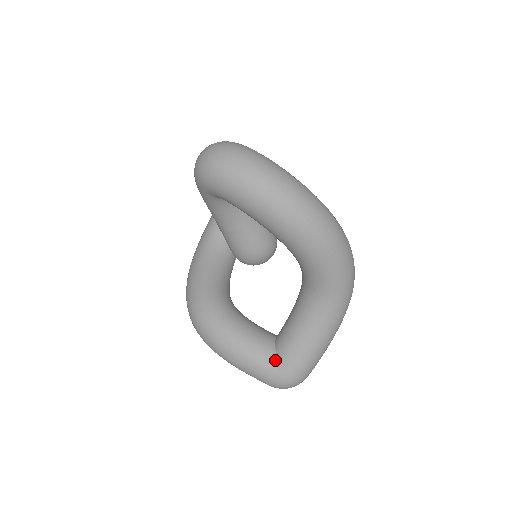
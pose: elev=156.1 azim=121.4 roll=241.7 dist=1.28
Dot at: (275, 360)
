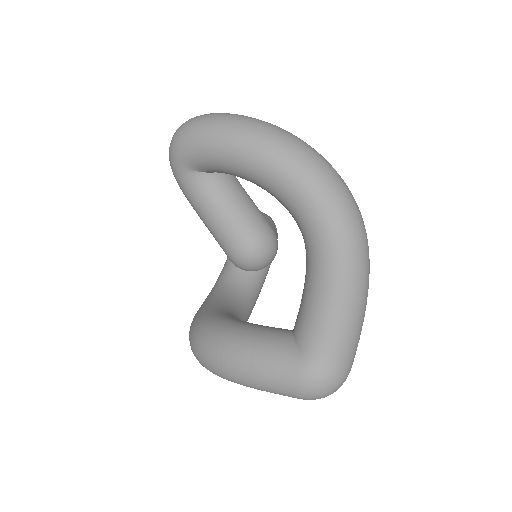
Dot at: (294, 343)
